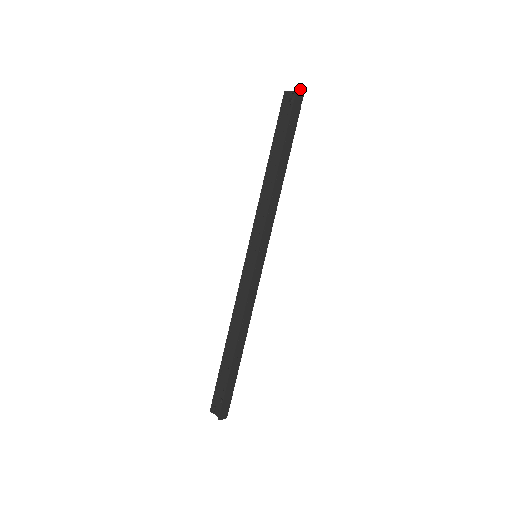
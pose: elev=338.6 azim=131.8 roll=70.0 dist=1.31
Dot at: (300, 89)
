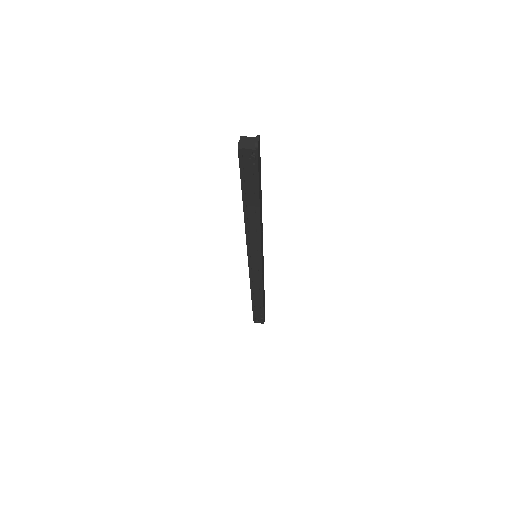
Dot at: (258, 141)
